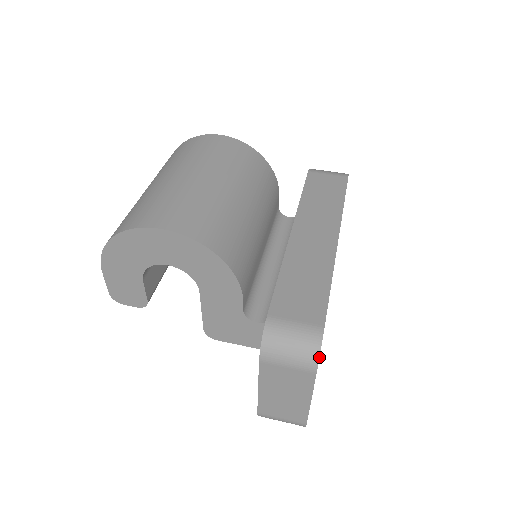
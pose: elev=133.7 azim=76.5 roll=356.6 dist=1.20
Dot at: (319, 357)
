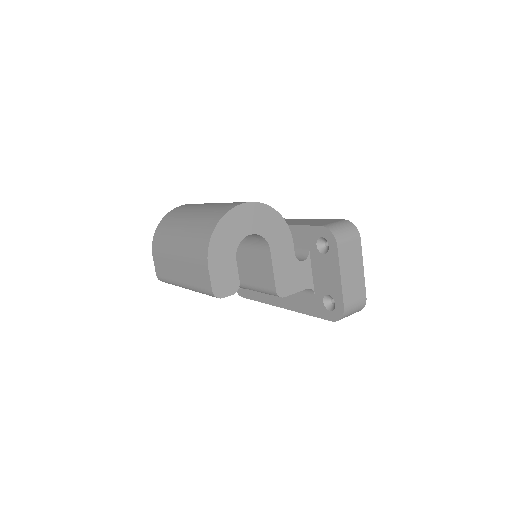
Dot at: occluded
